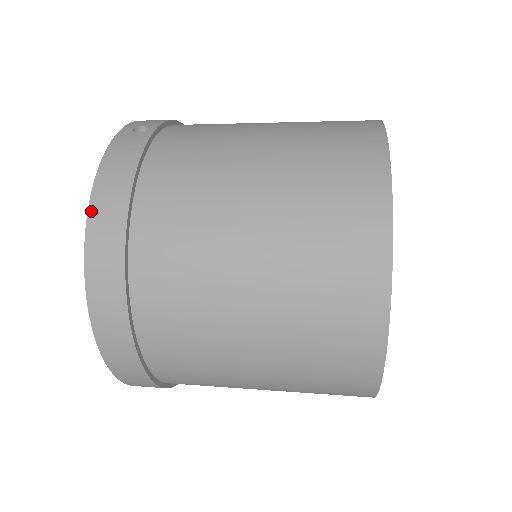
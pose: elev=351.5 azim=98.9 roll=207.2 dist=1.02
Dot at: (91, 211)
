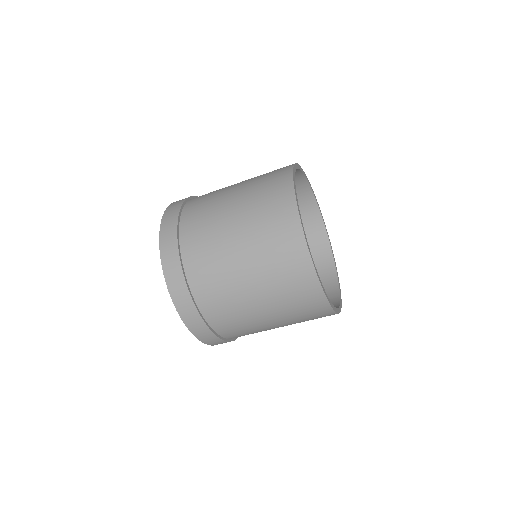
Dot at: occluded
